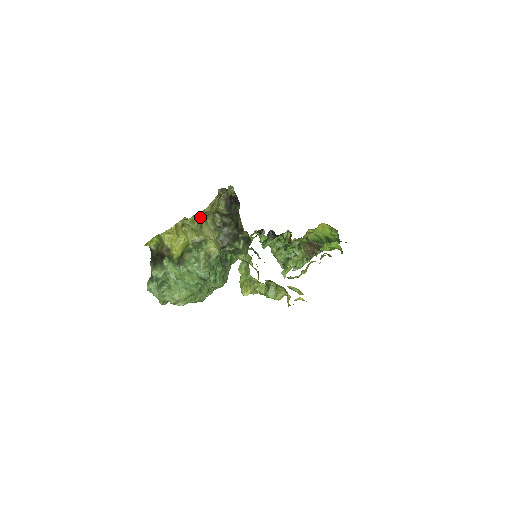
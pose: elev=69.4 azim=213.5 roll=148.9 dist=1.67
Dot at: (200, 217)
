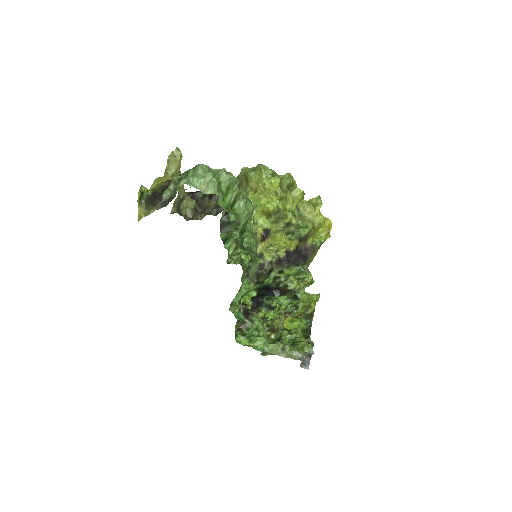
Dot at: occluded
